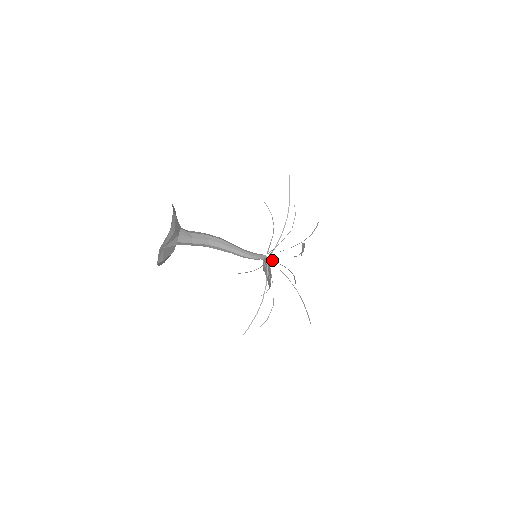
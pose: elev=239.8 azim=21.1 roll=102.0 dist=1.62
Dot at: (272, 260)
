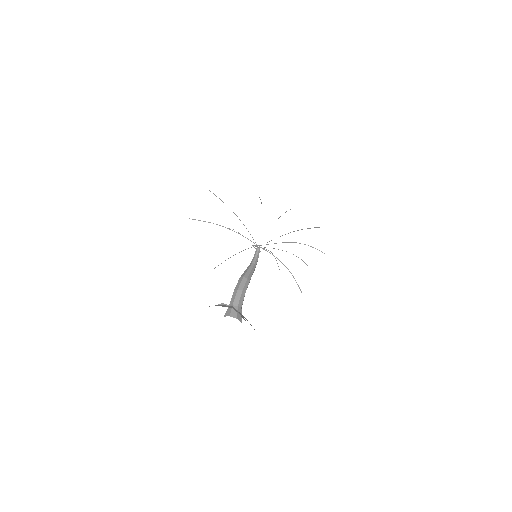
Dot at: (265, 250)
